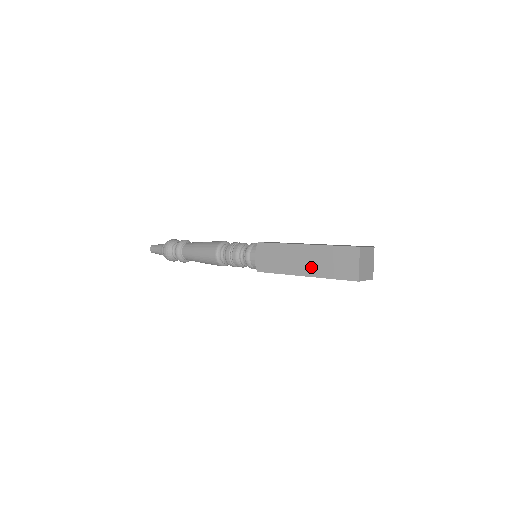
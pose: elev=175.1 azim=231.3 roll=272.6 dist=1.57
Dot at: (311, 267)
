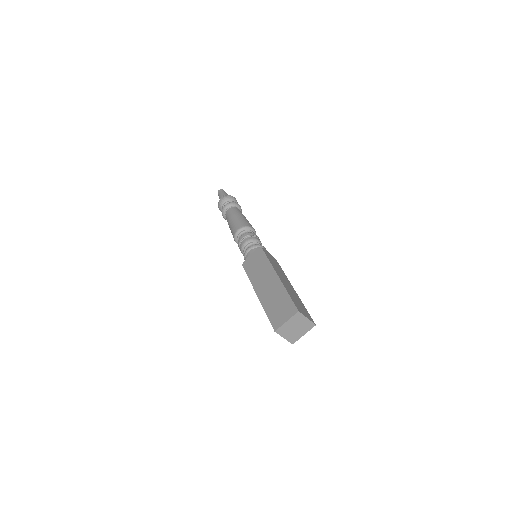
Dot at: occluded
